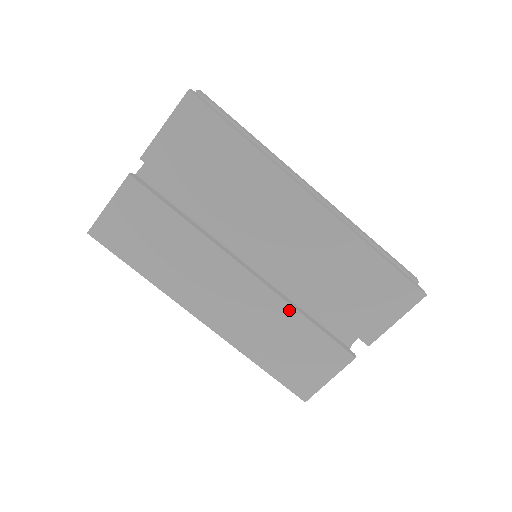
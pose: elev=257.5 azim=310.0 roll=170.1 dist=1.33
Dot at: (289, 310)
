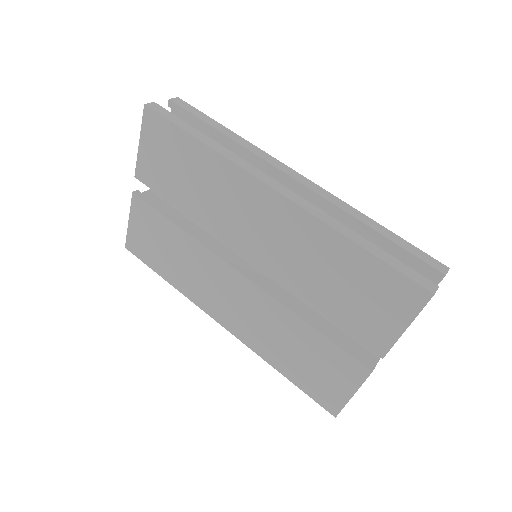
Dot at: (288, 314)
